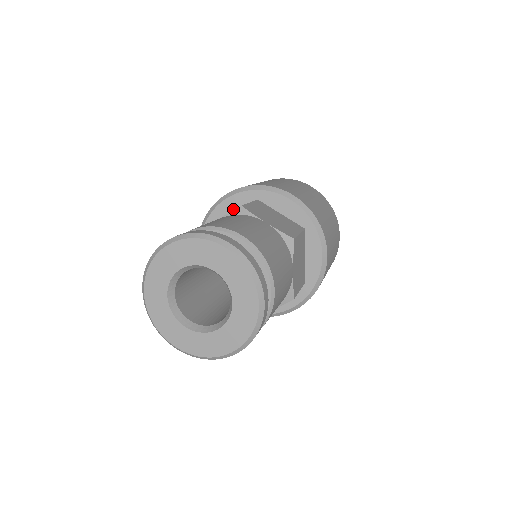
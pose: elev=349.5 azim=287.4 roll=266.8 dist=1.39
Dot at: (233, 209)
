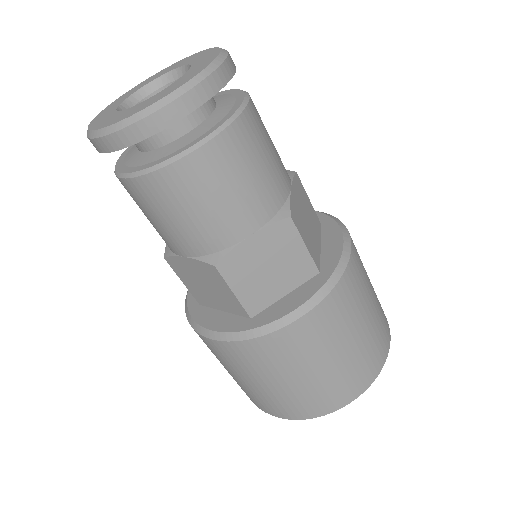
Dot at: occluded
